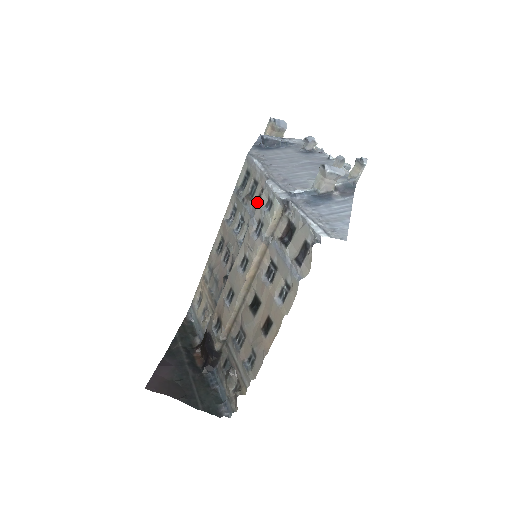
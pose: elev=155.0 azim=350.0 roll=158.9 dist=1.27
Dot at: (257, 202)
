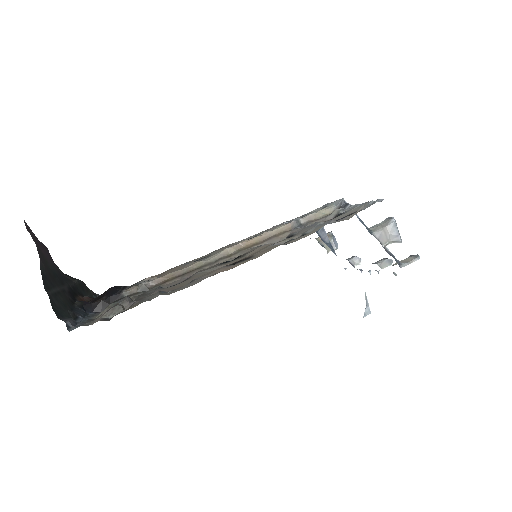
Dot at: occluded
